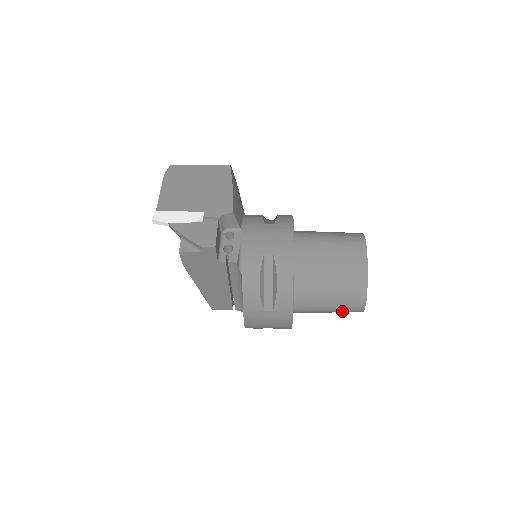
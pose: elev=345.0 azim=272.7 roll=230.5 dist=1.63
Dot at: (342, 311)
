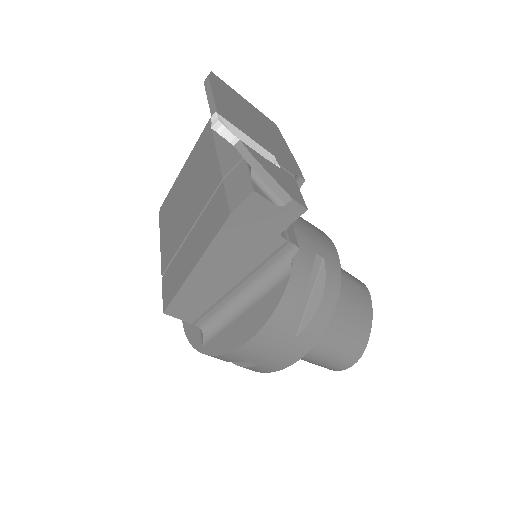
Dot at: (329, 363)
